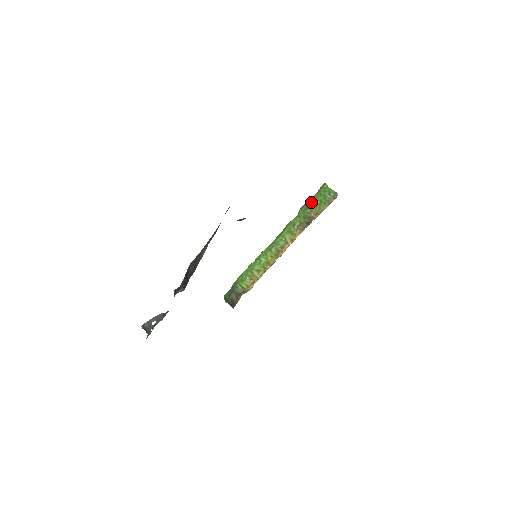
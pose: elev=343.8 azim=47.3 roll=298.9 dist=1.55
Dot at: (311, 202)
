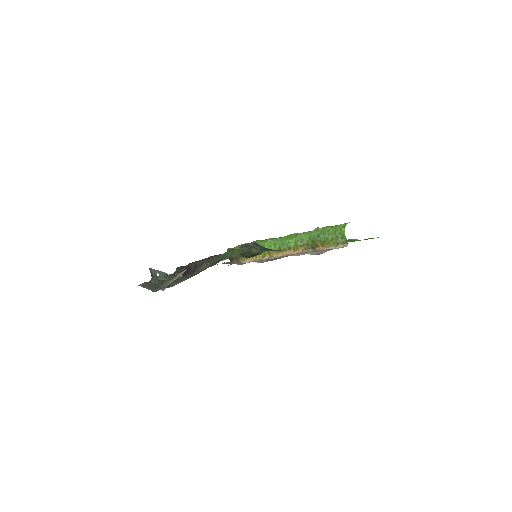
Dot at: (324, 233)
